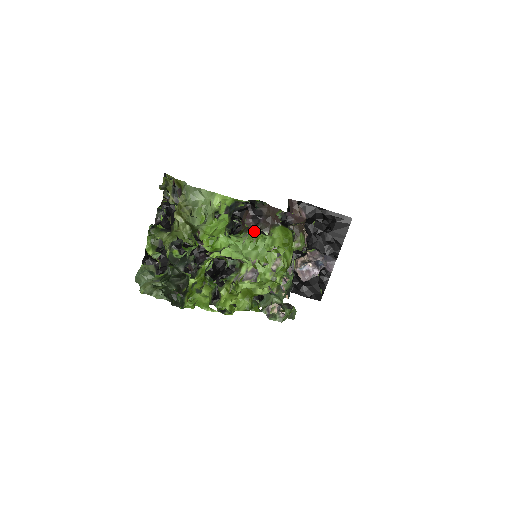
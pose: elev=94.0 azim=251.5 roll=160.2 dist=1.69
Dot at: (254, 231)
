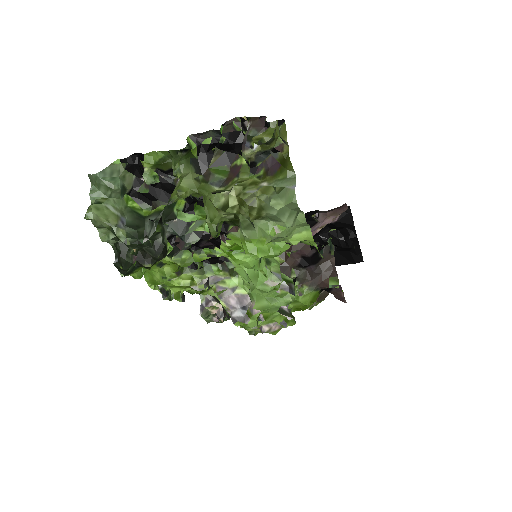
Dot at: (289, 269)
